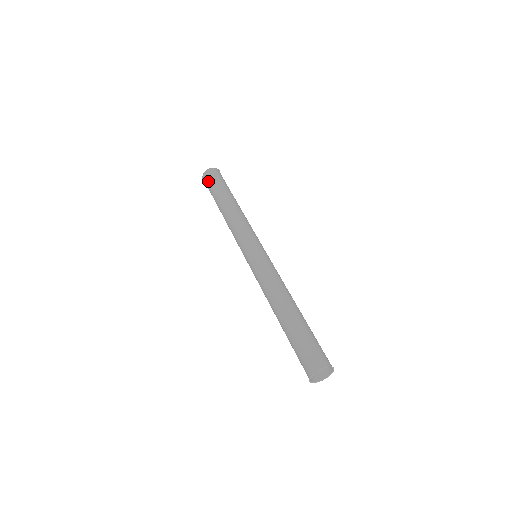
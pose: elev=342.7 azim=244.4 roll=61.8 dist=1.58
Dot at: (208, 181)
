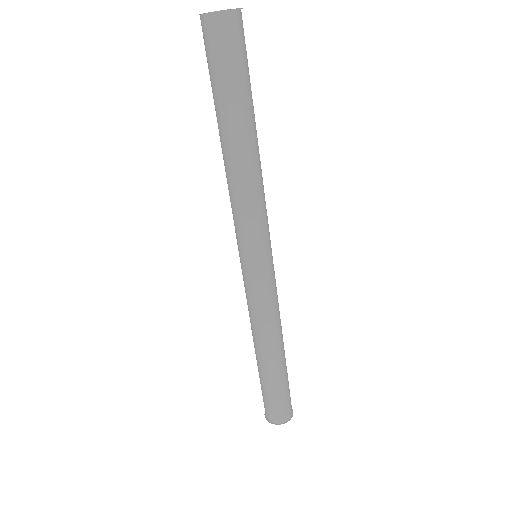
Dot at: occluded
